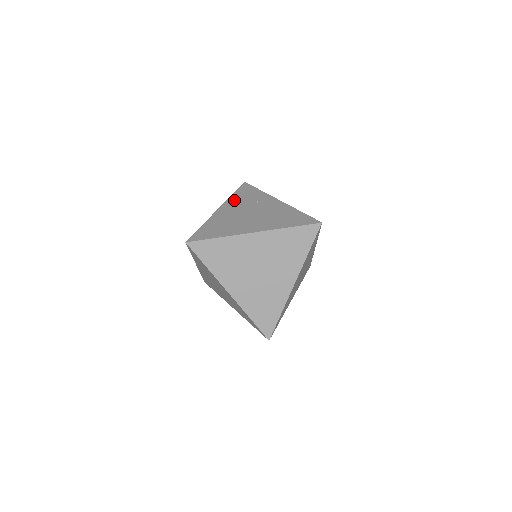
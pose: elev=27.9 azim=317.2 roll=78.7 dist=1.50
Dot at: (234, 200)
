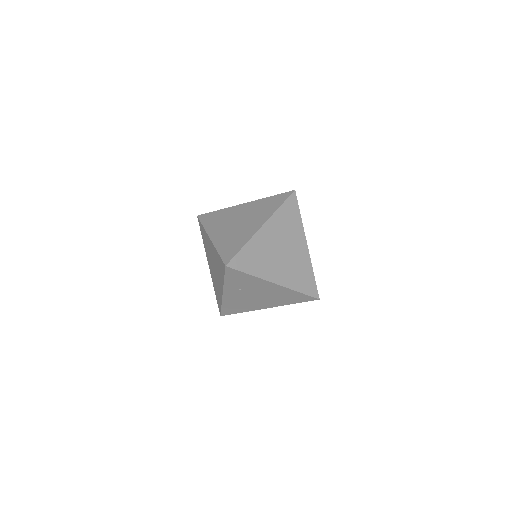
Dot at: occluded
